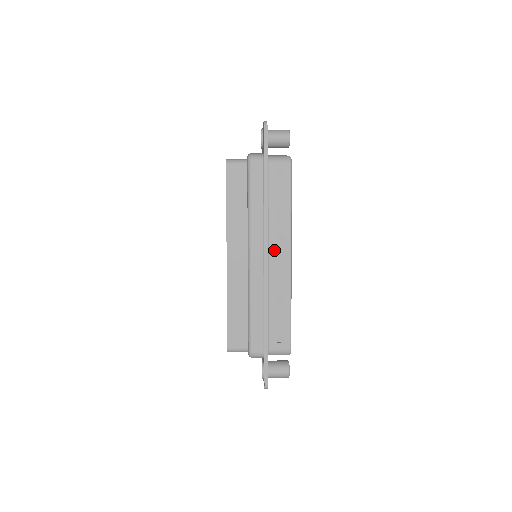
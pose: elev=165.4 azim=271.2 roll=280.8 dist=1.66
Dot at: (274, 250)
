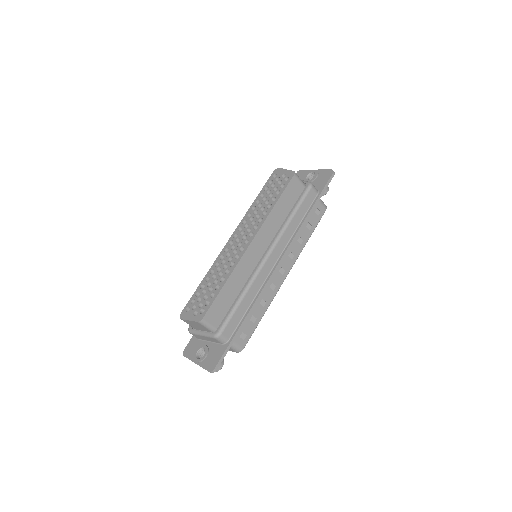
Dot at: (282, 262)
